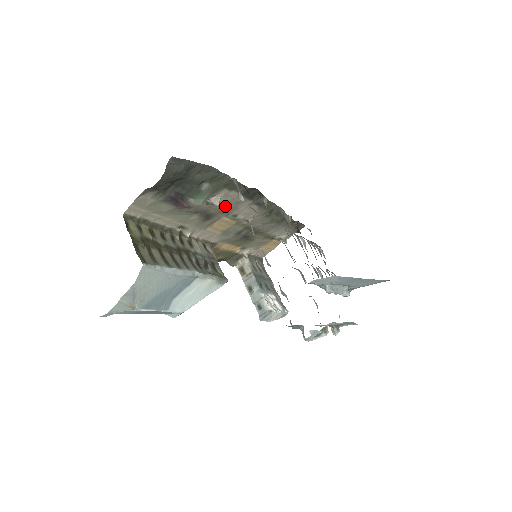
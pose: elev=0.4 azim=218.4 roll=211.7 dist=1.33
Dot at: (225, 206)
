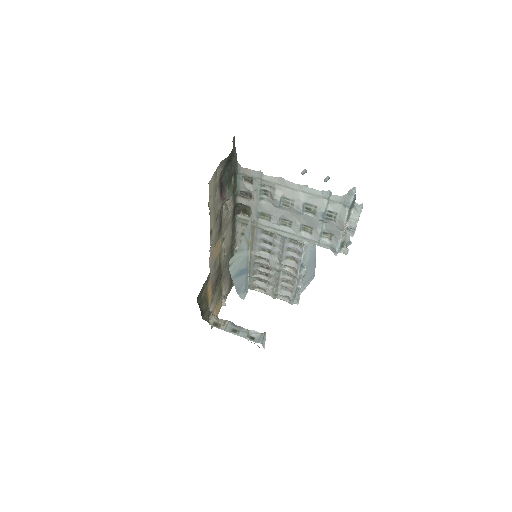
Dot at: (225, 220)
